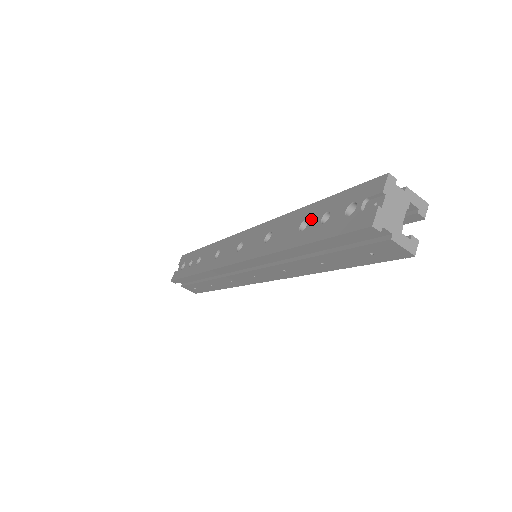
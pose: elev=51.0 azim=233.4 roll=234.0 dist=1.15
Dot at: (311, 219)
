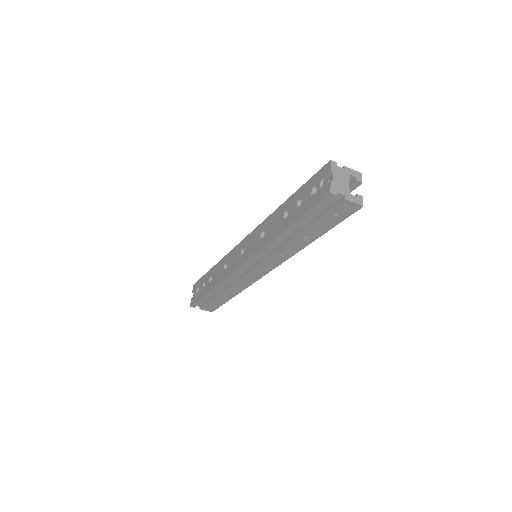
Dot at: (290, 208)
